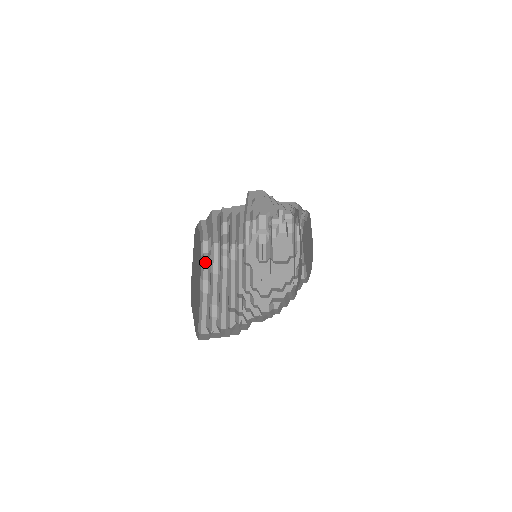
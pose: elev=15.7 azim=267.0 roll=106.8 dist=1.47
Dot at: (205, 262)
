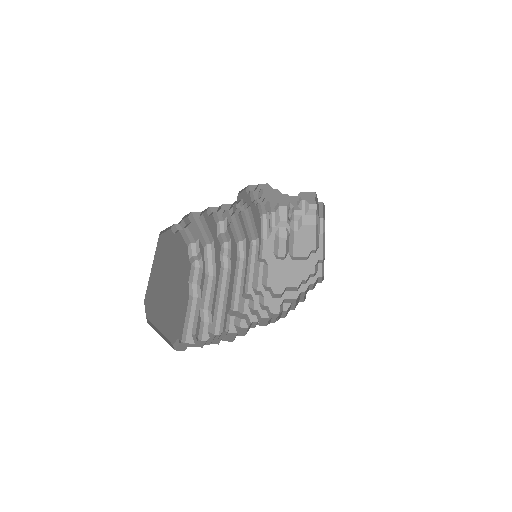
Dot at: (196, 264)
